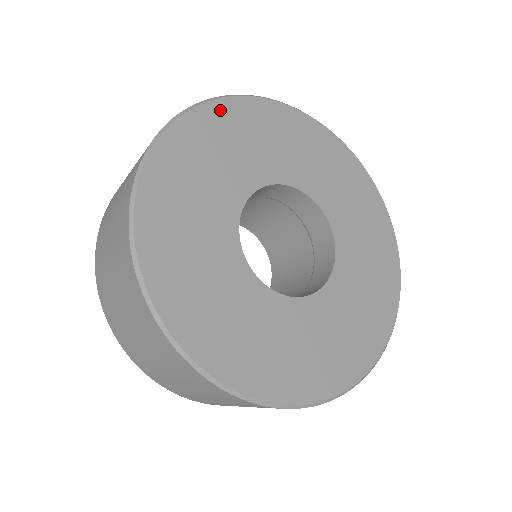
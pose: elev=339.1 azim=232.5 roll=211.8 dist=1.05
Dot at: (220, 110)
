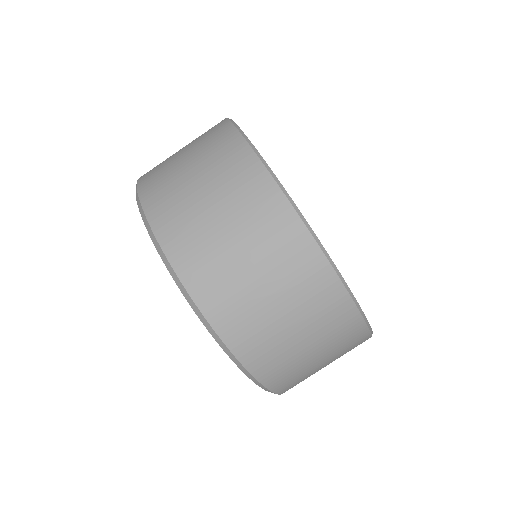
Dot at: occluded
